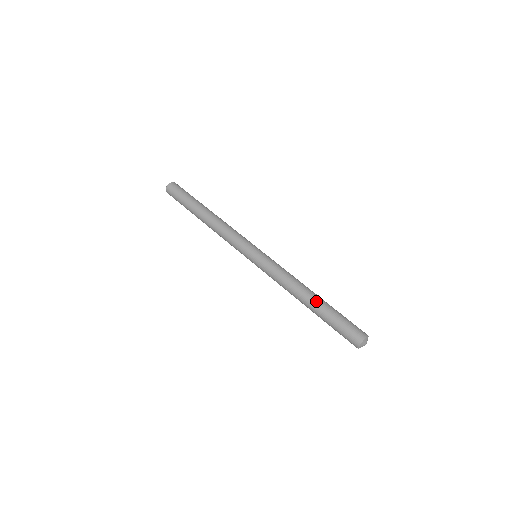
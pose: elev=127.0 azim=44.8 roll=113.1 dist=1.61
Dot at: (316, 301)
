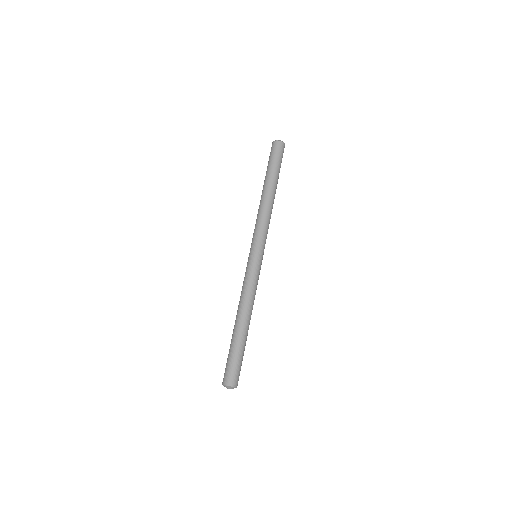
Dot at: (236, 328)
